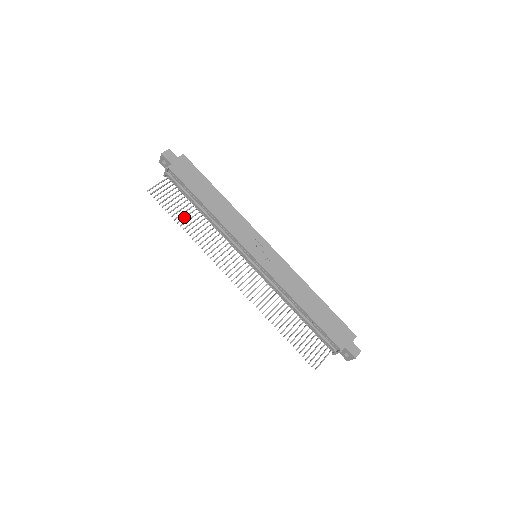
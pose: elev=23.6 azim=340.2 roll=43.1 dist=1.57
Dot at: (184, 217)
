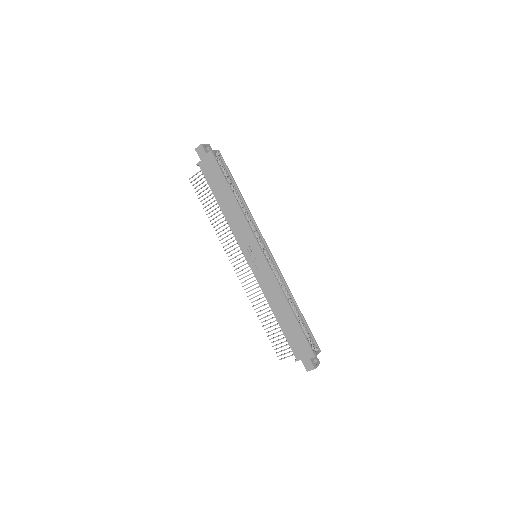
Dot at: (211, 207)
